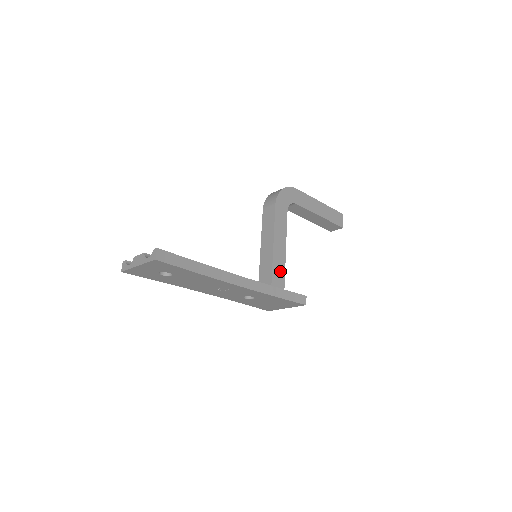
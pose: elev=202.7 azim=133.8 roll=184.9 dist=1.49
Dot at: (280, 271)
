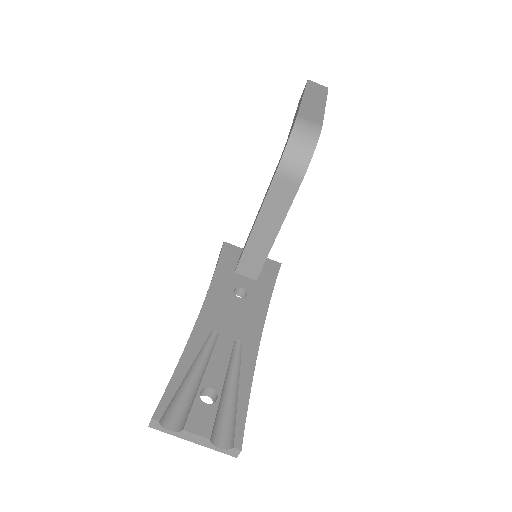
Dot at: occluded
